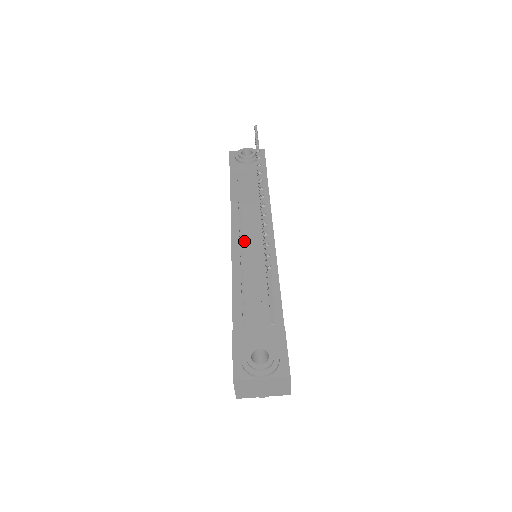
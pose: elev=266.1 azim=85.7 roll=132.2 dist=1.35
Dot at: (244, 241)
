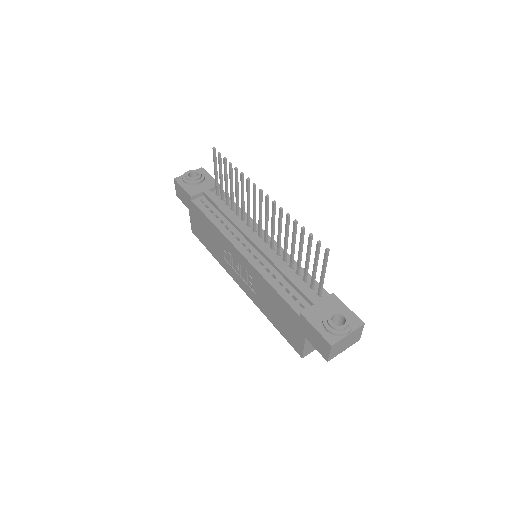
Dot at: (248, 246)
